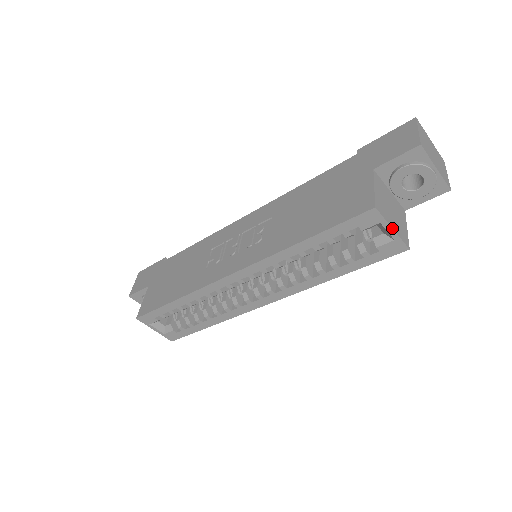
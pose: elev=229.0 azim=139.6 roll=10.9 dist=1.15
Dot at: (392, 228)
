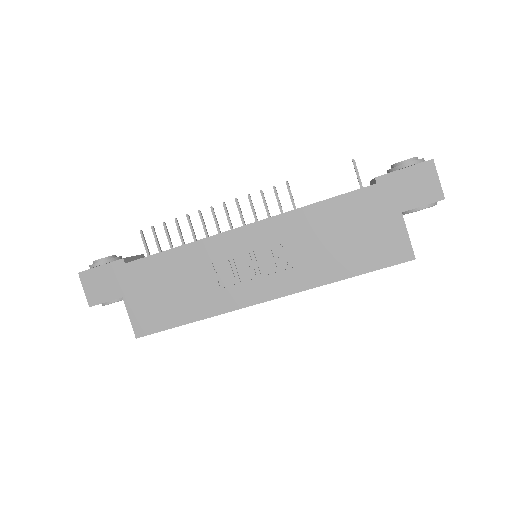
Dot at: occluded
